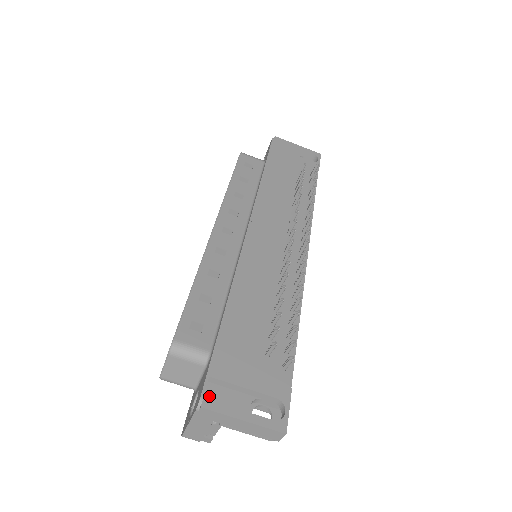
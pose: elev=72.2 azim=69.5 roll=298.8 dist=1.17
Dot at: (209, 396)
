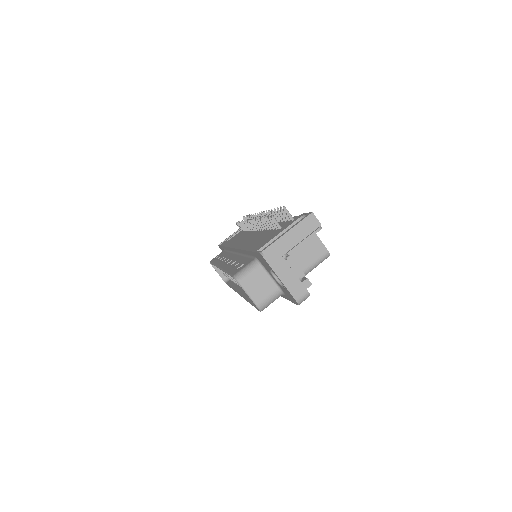
Dot at: occluded
